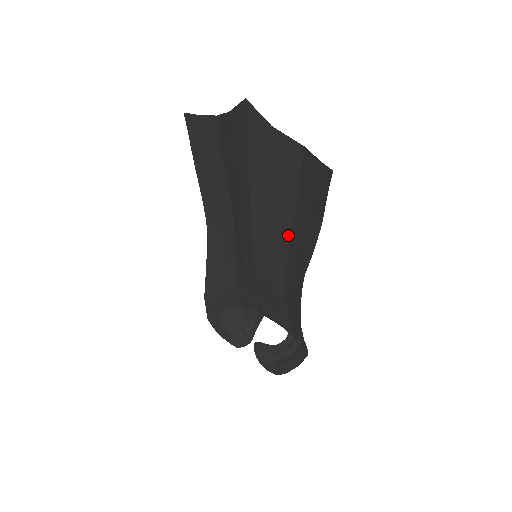
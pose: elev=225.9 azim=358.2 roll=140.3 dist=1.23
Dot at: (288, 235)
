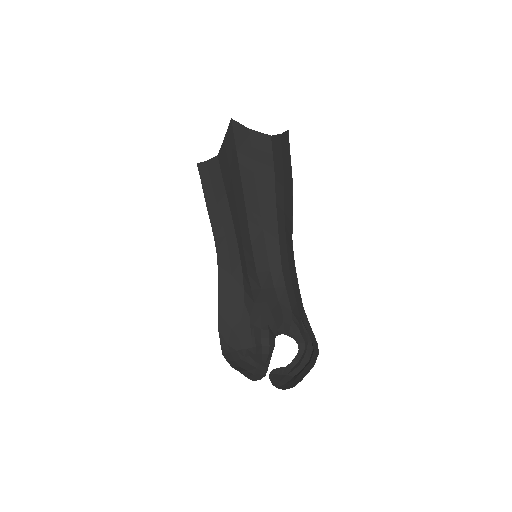
Dot at: (275, 217)
